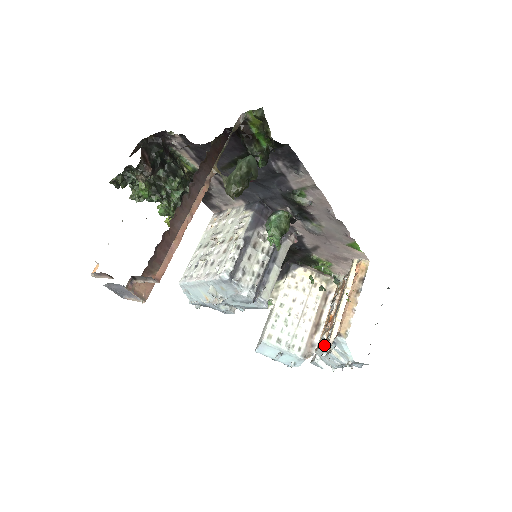
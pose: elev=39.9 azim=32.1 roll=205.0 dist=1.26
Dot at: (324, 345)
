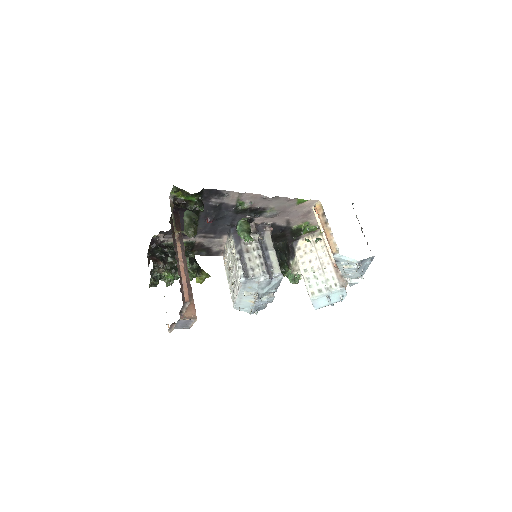
Dot at: (339, 268)
